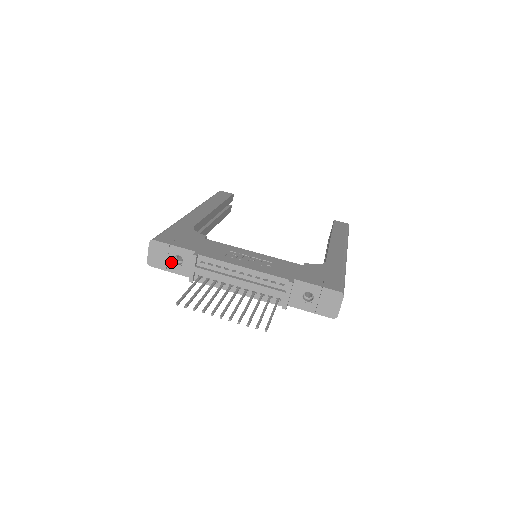
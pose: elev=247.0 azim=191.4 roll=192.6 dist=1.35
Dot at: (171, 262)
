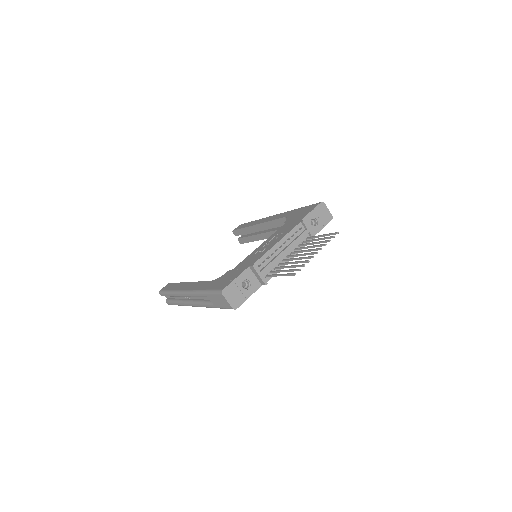
Dot at: (244, 290)
